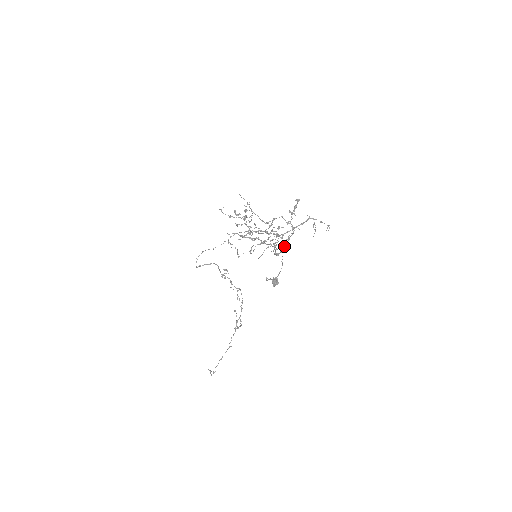
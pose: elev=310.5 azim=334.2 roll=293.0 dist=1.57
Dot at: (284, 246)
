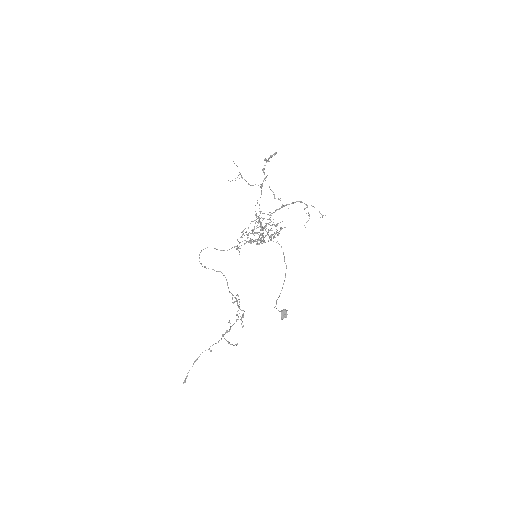
Dot at: occluded
